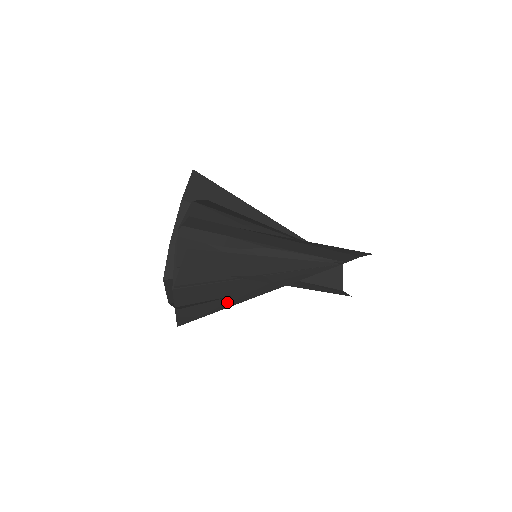
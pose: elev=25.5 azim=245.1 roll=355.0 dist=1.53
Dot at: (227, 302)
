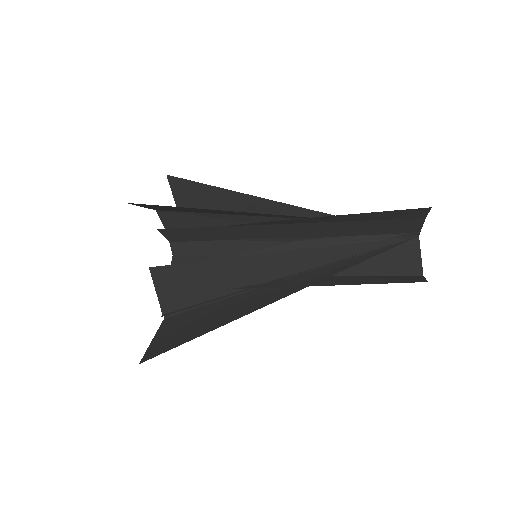
Dot at: (216, 323)
